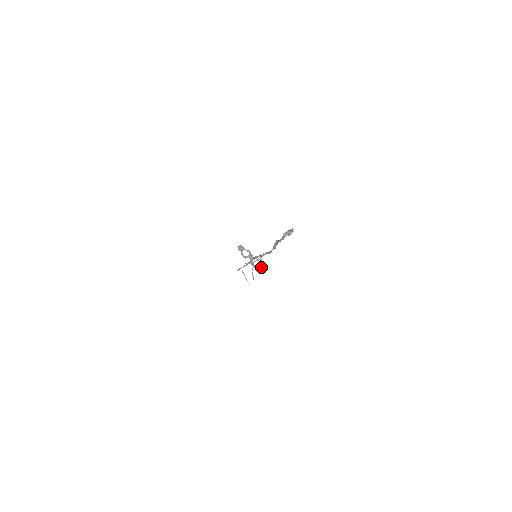
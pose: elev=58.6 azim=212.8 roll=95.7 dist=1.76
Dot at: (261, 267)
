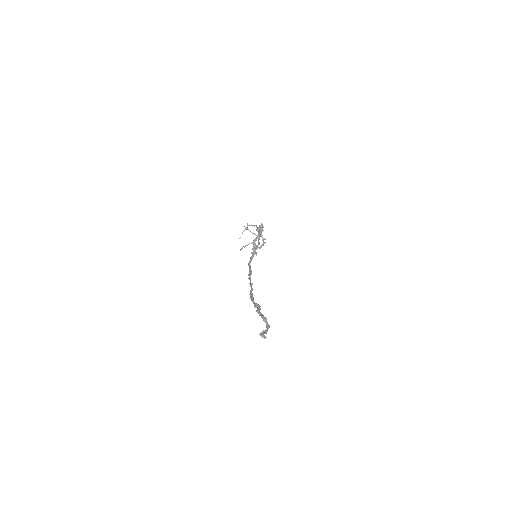
Dot at: occluded
